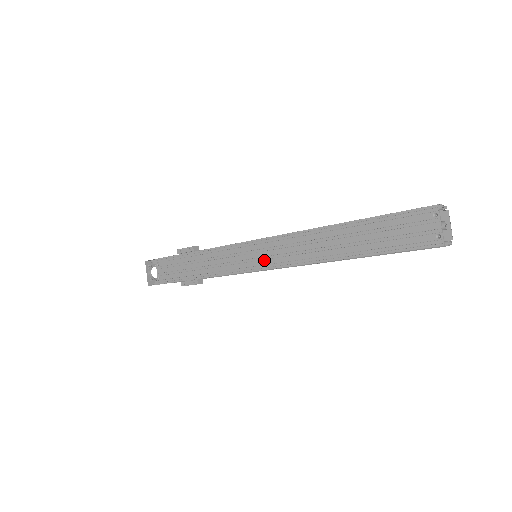
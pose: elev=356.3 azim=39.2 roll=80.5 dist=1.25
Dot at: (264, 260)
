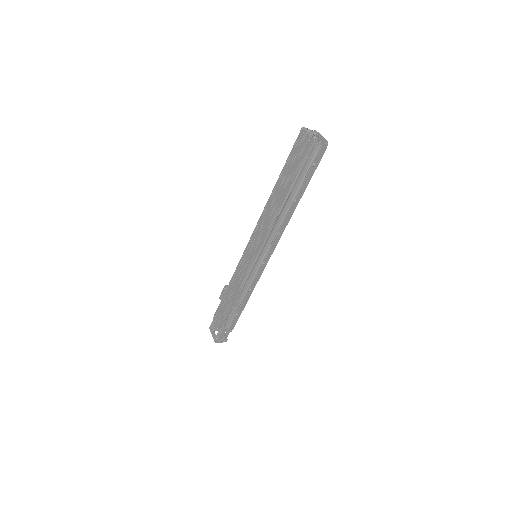
Dot at: (256, 249)
